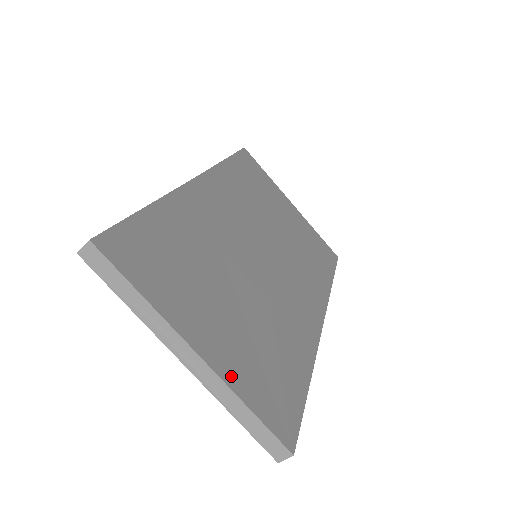
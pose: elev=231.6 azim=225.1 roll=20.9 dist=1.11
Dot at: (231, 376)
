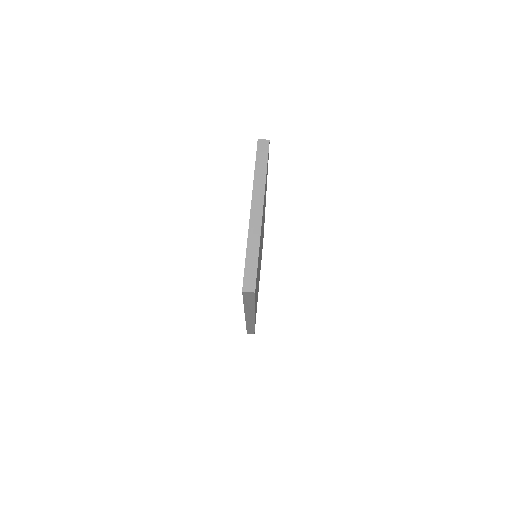
Dot at: (260, 238)
